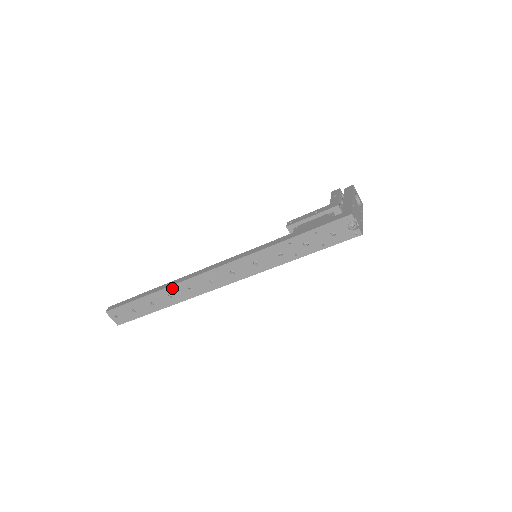
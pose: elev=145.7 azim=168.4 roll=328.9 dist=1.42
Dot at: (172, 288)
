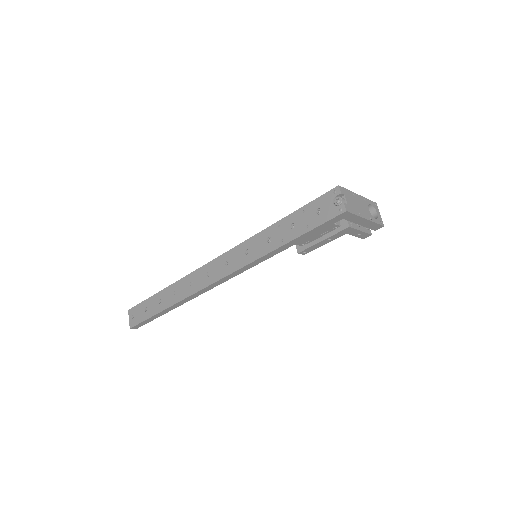
Dot at: (179, 283)
